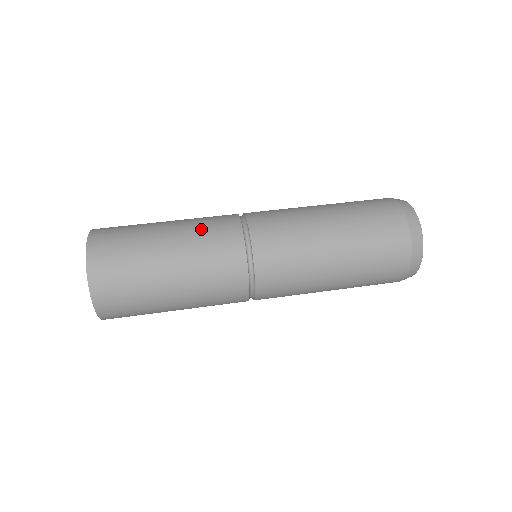
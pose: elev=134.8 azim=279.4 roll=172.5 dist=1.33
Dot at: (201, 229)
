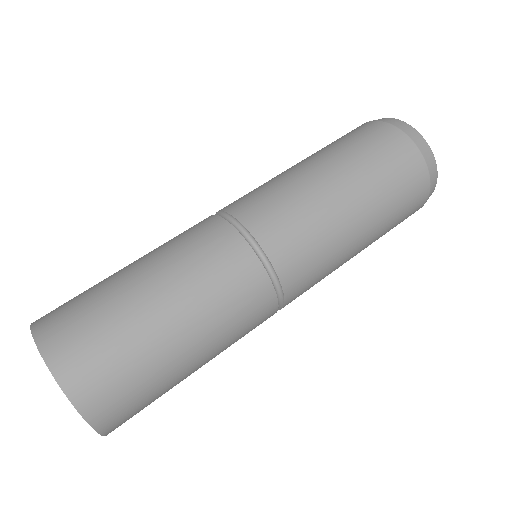
Dot at: (223, 308)
